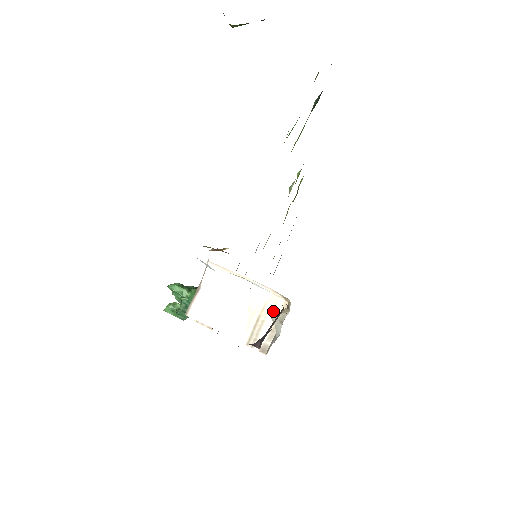
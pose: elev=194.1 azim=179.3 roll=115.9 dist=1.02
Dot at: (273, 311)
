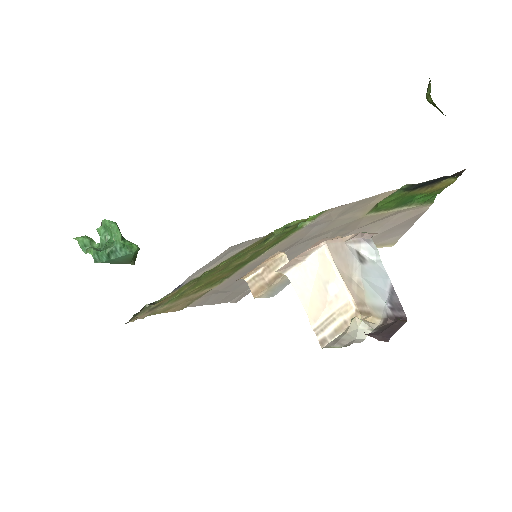
Dot at: (344, 316)
